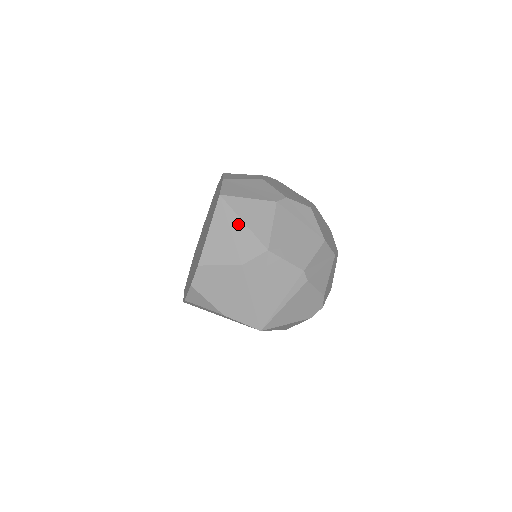
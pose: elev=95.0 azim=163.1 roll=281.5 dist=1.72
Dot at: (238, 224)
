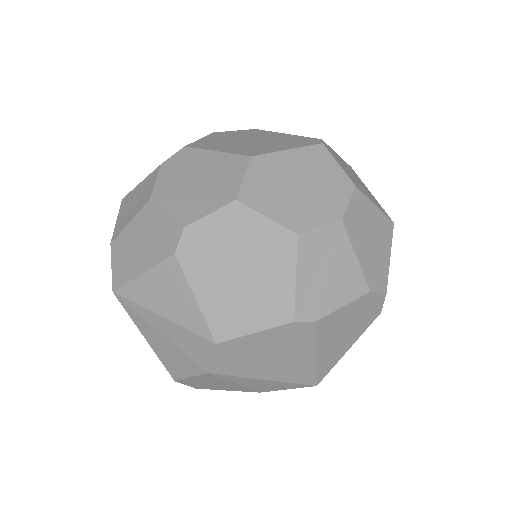
Dot at: (160, 322)
